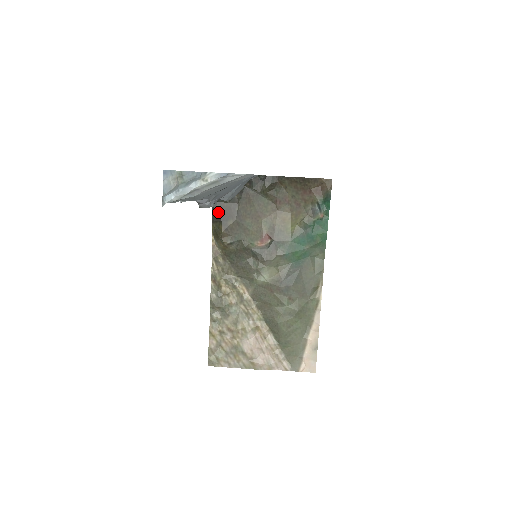
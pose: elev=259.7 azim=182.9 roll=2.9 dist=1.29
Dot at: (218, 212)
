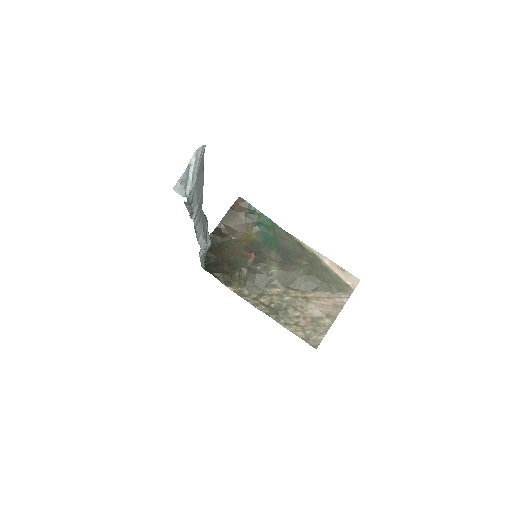
Dot at: (214, 271)
